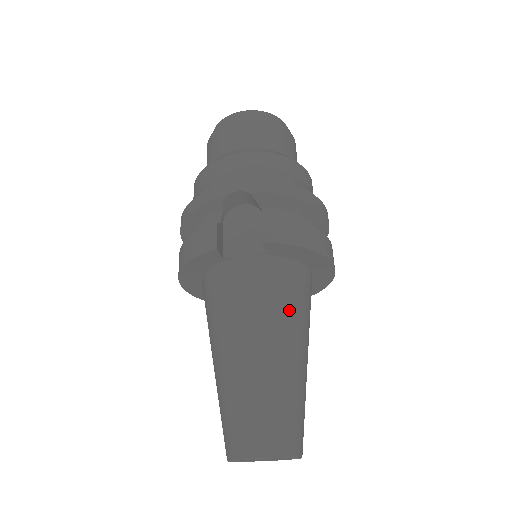
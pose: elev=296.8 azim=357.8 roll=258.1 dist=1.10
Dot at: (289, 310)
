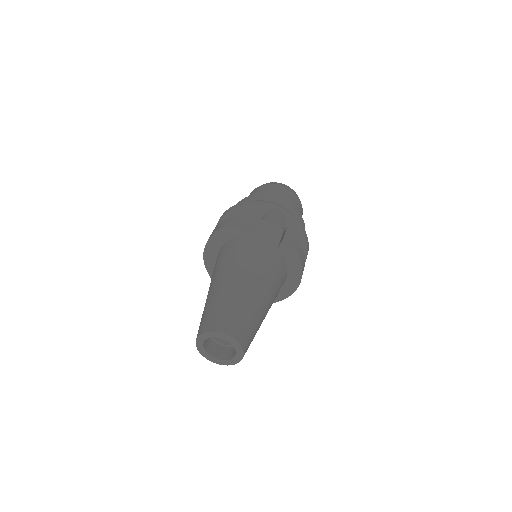
Dot at: (274, 282)
